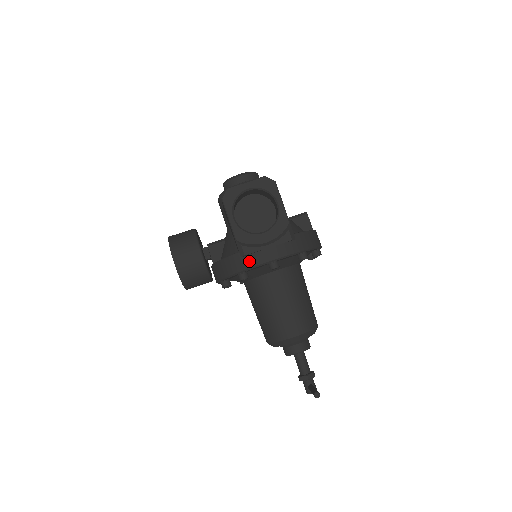
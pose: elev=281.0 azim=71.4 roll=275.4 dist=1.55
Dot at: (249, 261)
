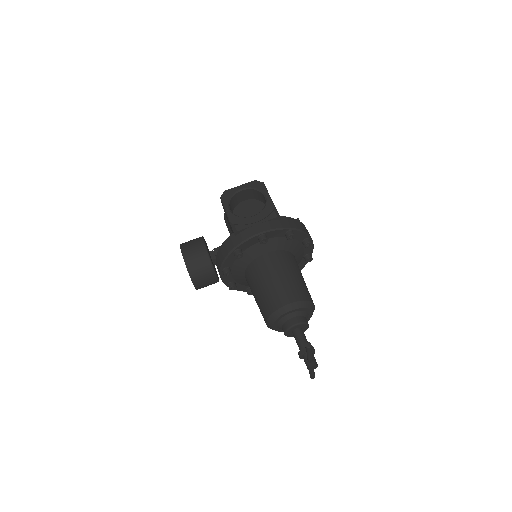
Dot at: (241, 237)
